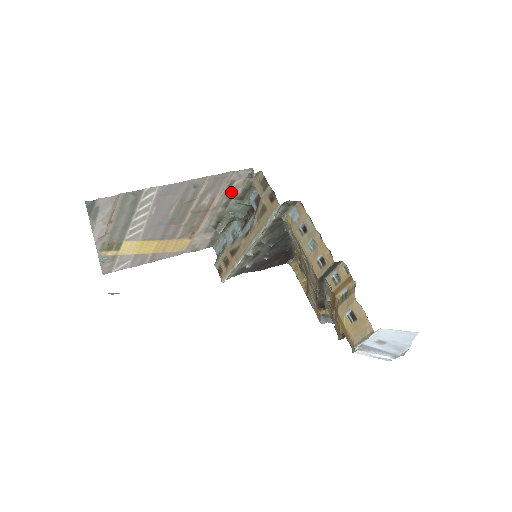
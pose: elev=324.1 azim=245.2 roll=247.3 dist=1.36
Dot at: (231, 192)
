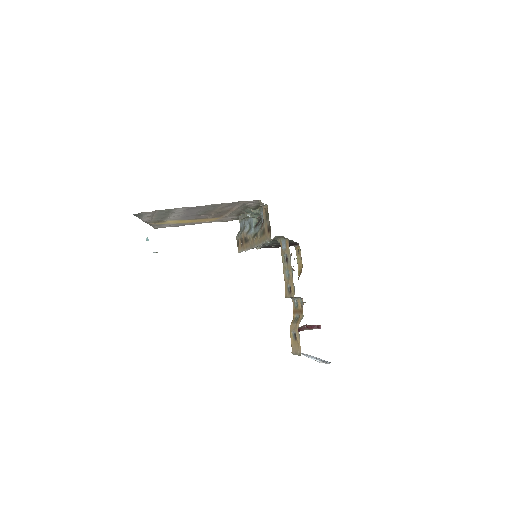
Dot at: (246, 206)
